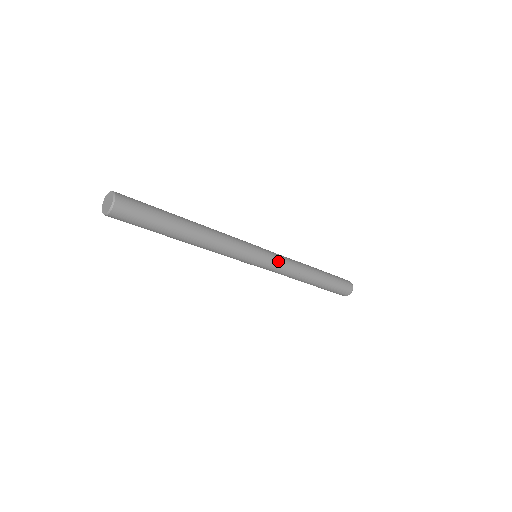
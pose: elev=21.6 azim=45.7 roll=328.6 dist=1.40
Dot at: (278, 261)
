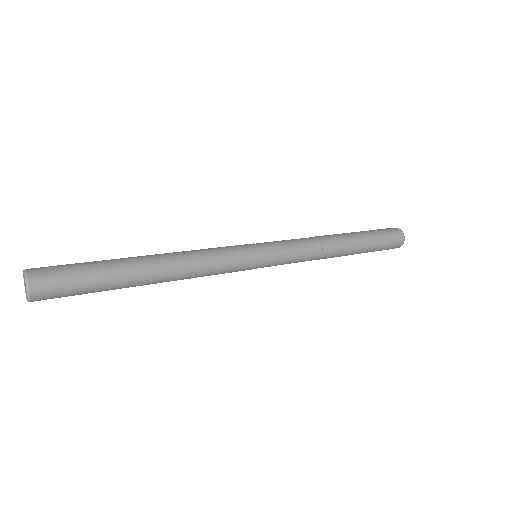
Dot at: (286, 260)
